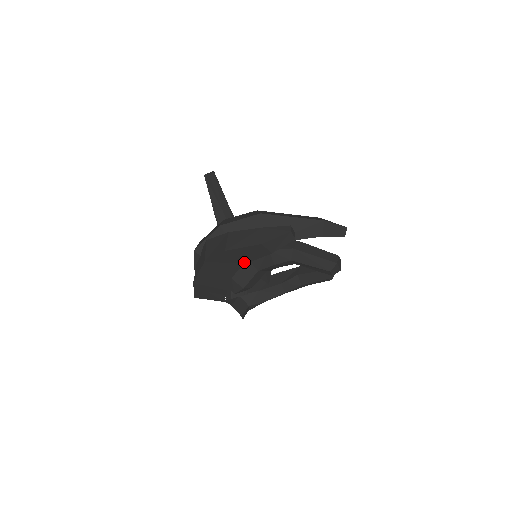
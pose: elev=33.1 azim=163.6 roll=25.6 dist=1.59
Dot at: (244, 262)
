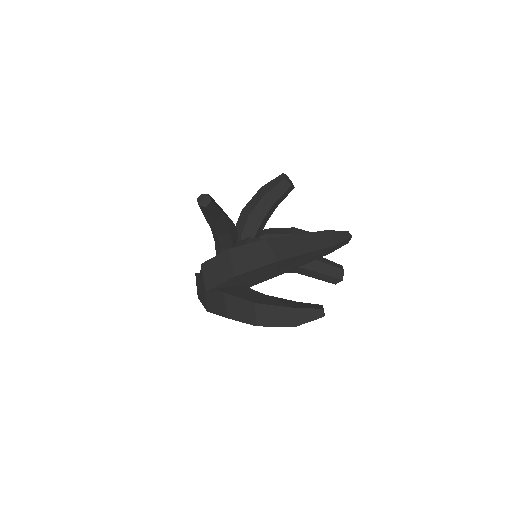
Dot at: occluded
